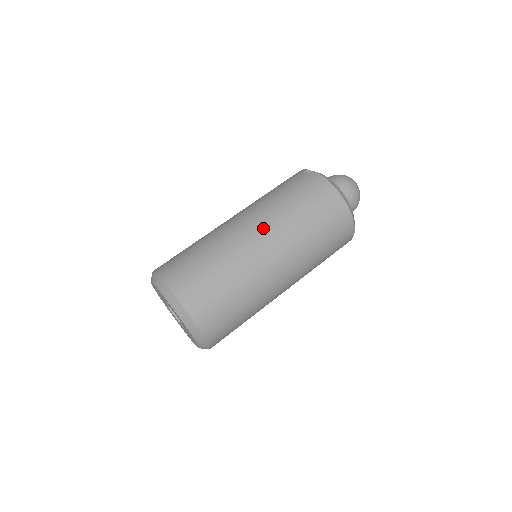
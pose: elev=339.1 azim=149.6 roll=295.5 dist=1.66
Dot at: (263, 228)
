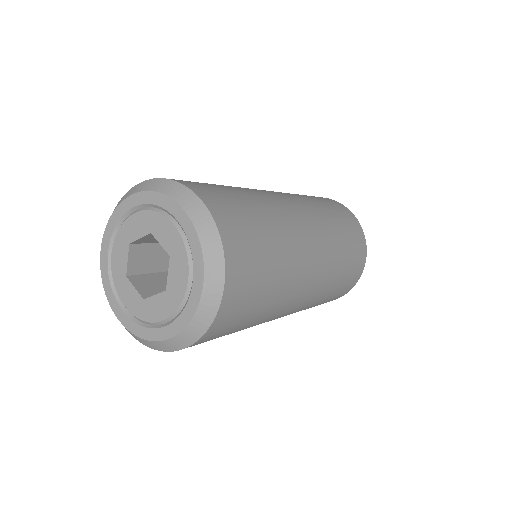
Dot at: (278, 192)
